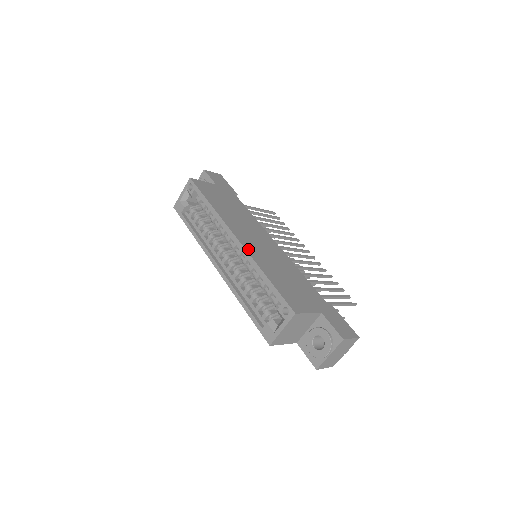
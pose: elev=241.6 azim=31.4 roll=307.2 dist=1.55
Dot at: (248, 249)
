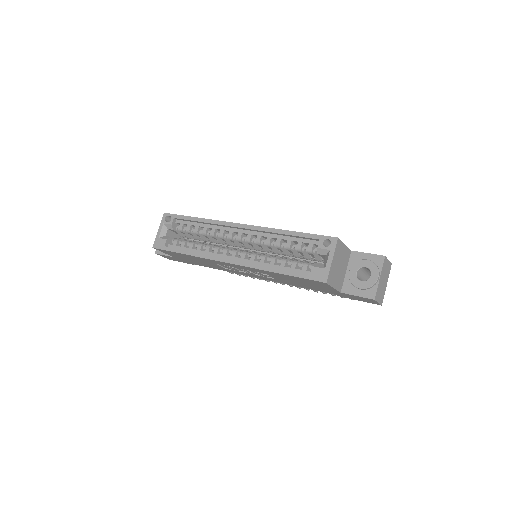
Dot at: (258, 227)
